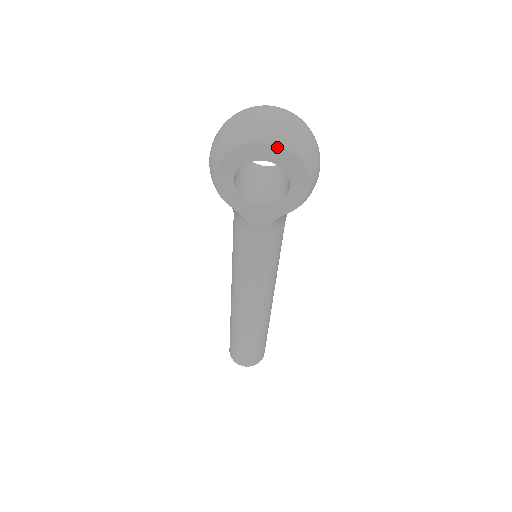
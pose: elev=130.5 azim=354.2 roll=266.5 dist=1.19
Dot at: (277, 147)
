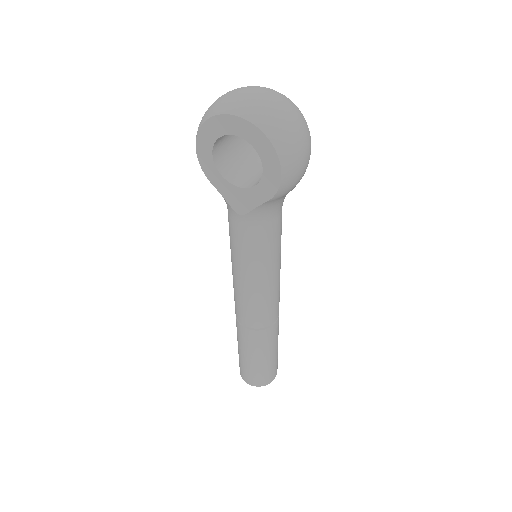
Dot at: (245, 121)
